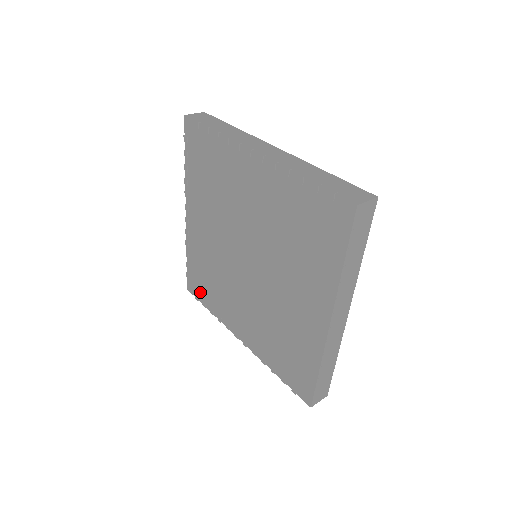
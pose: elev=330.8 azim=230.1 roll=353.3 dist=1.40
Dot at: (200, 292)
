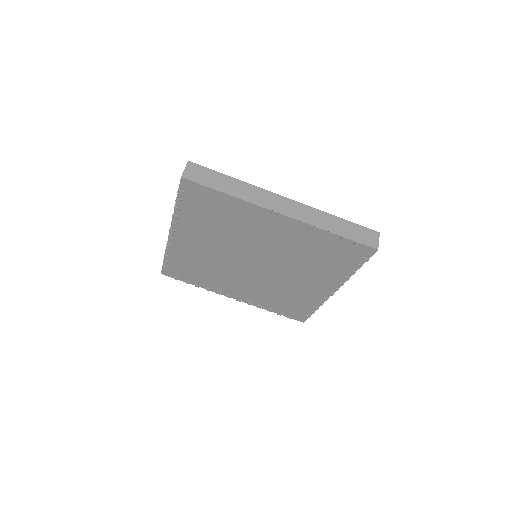
Dot at: (182, 276)
